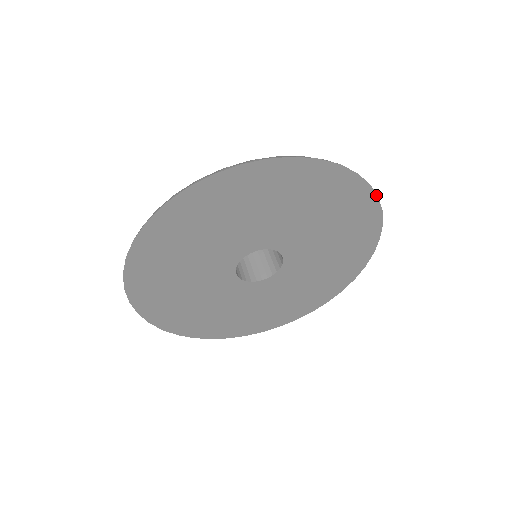
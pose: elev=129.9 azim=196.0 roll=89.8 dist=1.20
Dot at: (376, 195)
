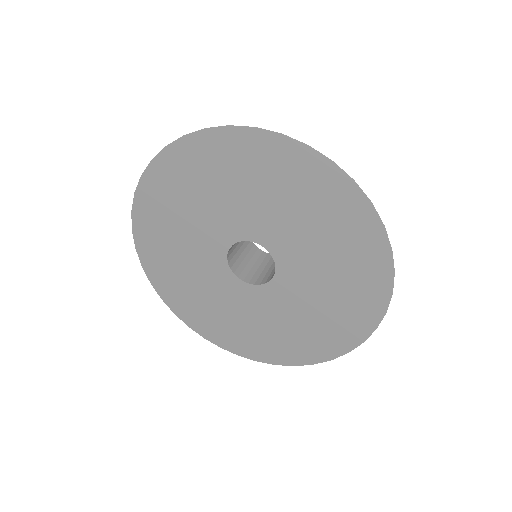
Dot at: (382, 223)
